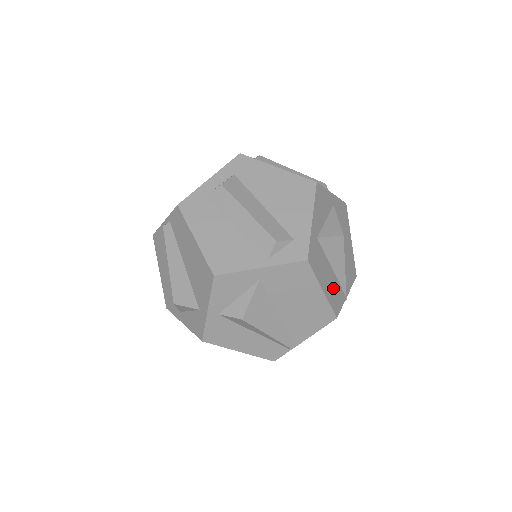
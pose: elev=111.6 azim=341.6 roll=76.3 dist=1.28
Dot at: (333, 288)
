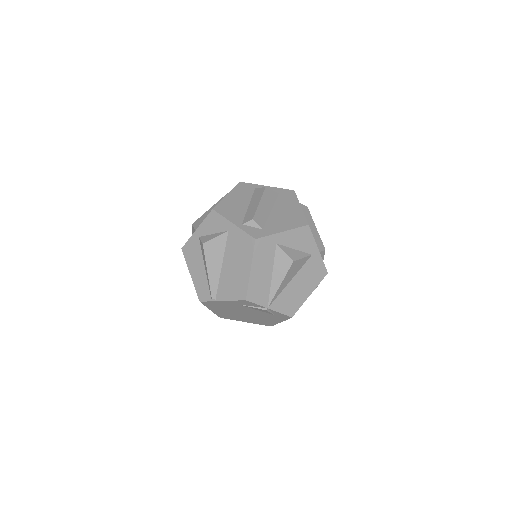
Dot at: (261, 284)
